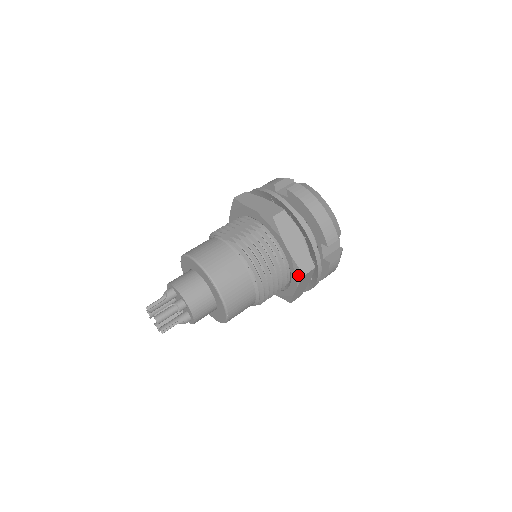
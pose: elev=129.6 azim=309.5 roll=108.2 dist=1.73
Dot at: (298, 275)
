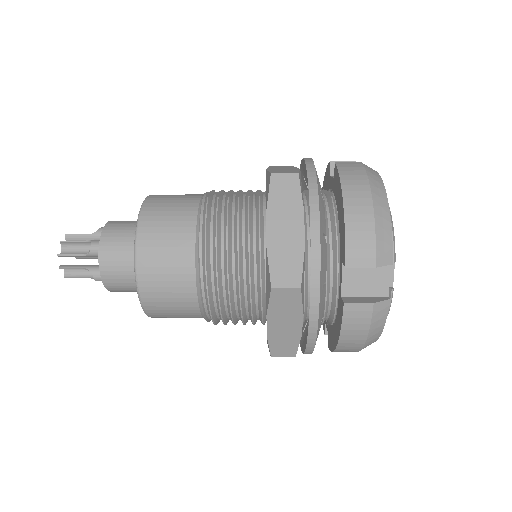
Dot at: (268, 287)
